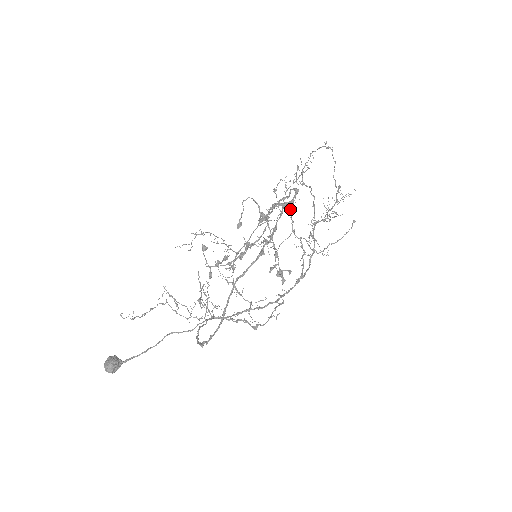
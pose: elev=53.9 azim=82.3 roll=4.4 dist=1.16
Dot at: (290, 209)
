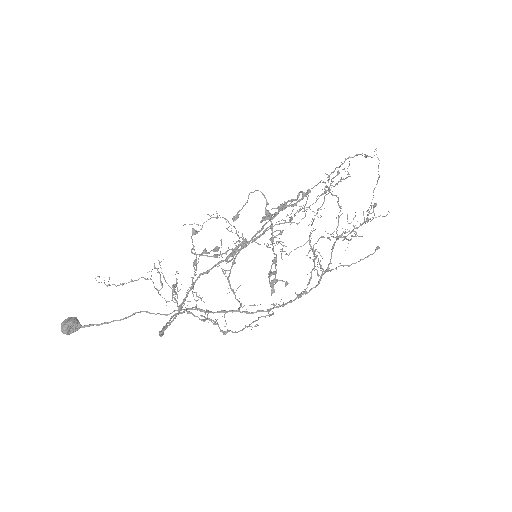
Dot at: occluded
